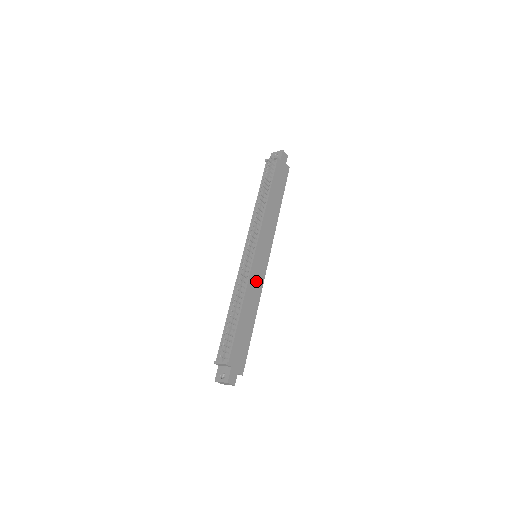
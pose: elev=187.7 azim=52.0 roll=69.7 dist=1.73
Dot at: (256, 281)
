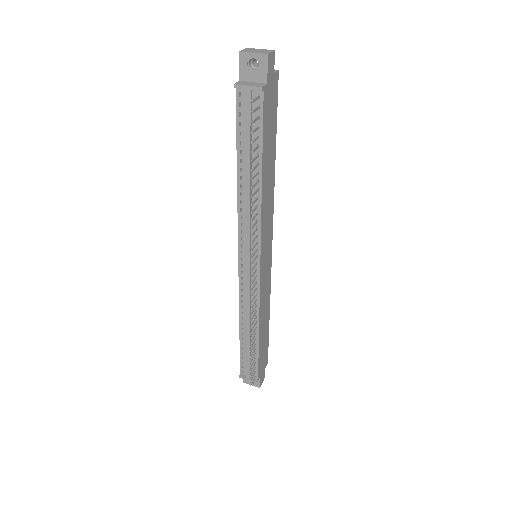
Dot at: (265, 289)
